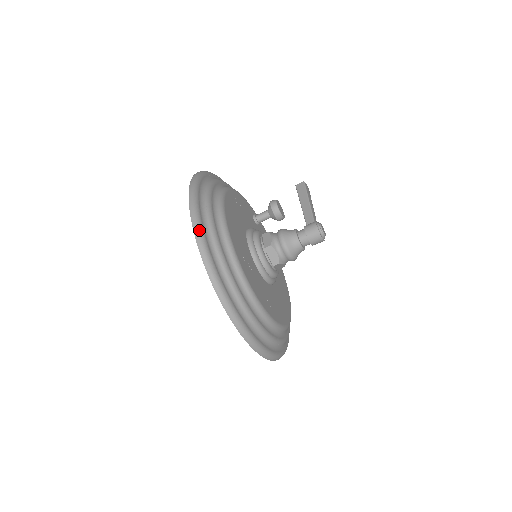
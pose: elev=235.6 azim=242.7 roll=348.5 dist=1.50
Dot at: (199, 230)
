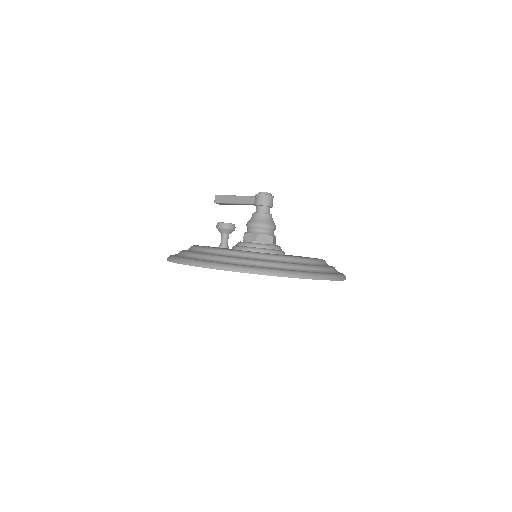
Dot at: (225, 266)
